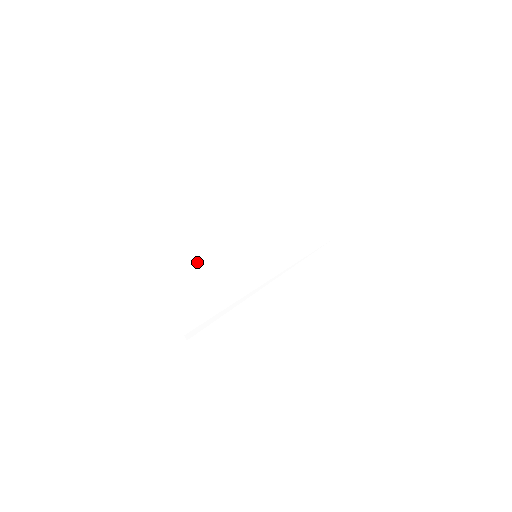
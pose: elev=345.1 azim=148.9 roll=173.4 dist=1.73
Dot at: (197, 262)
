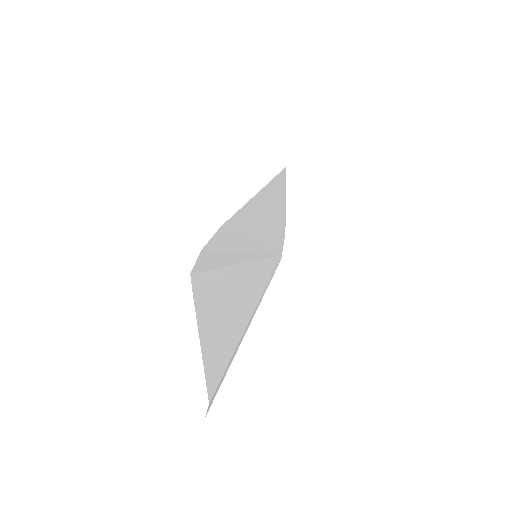
Dot at: (226, 242)
